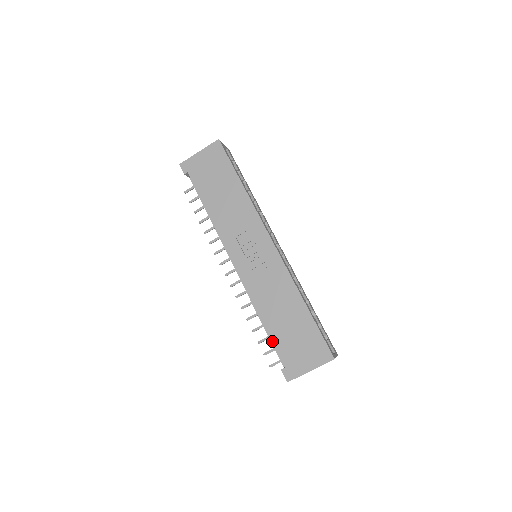
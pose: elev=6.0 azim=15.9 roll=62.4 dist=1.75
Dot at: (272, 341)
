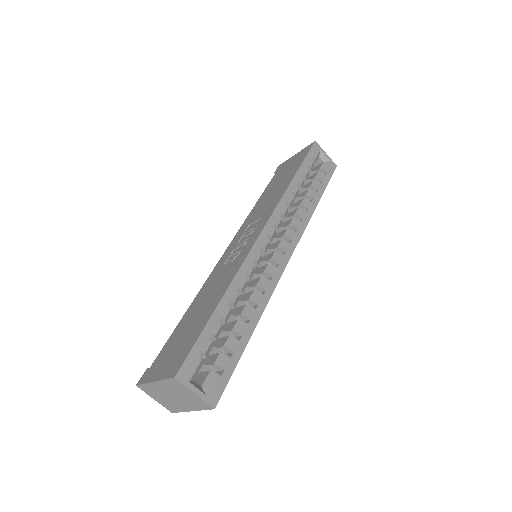
Dot at: (172, 333)
